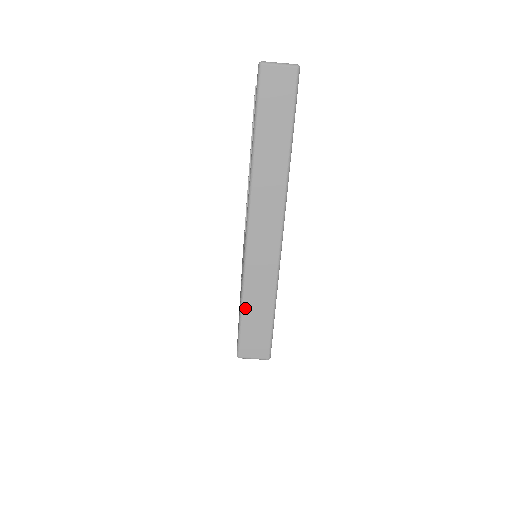
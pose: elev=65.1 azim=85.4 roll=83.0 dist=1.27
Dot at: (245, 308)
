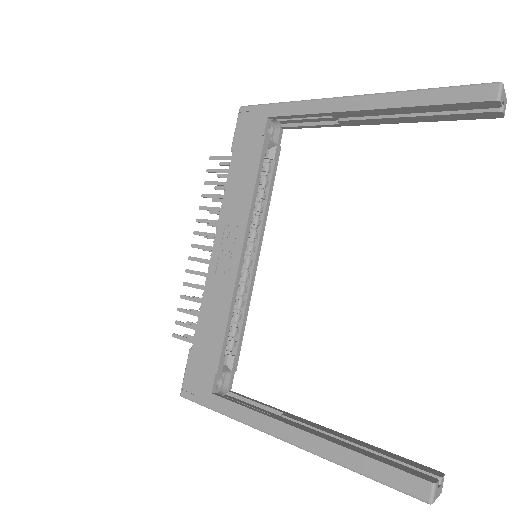
Dot at: (219, 412)
